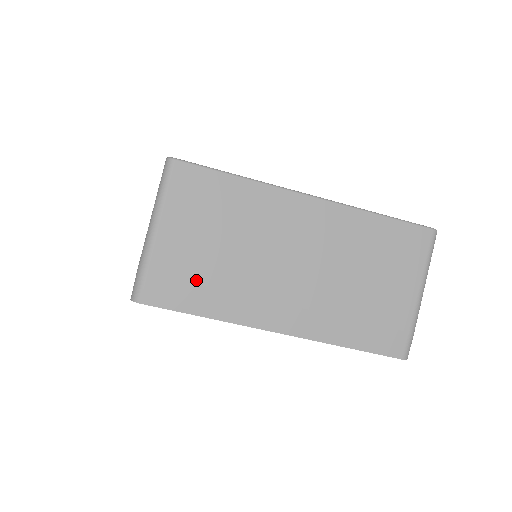
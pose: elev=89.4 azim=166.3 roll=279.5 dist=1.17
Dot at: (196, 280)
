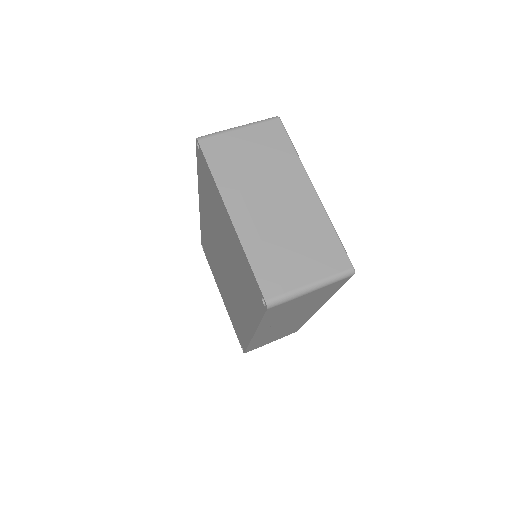
Dot at: (228, 159)
